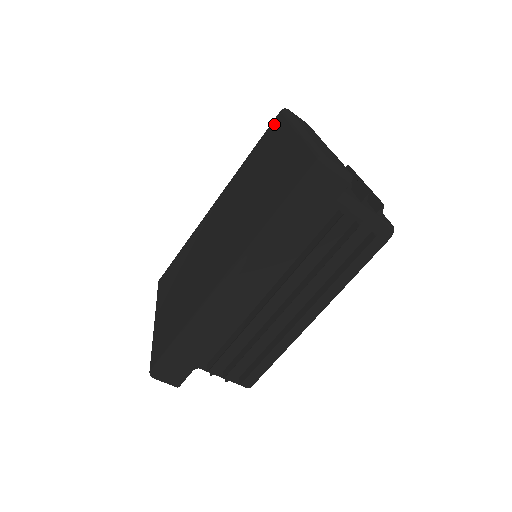
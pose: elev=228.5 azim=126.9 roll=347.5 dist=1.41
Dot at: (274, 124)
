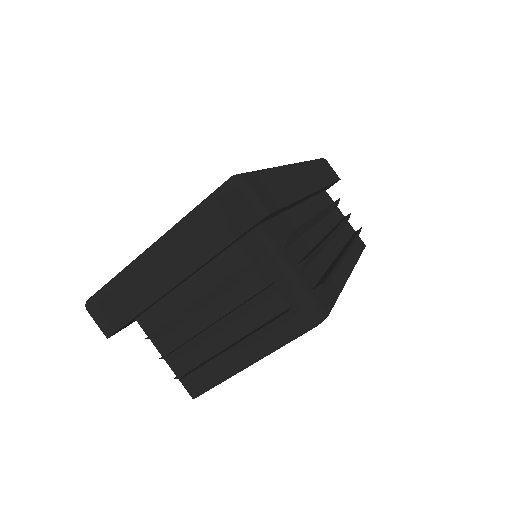
Dot at: occluded
